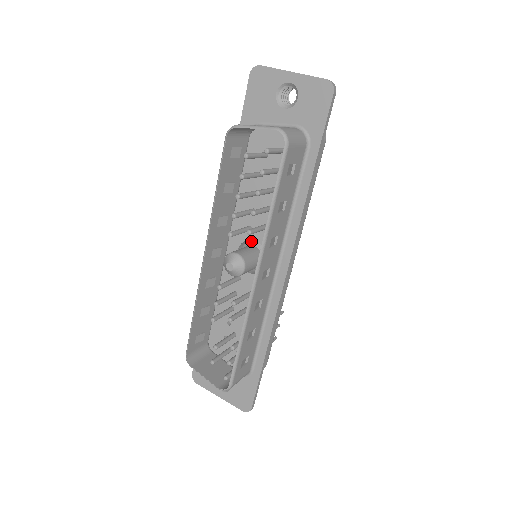
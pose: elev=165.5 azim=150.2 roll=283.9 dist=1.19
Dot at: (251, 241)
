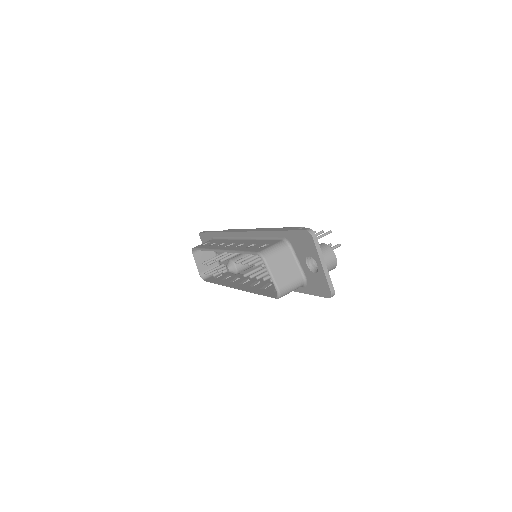
Dot at: occluded
